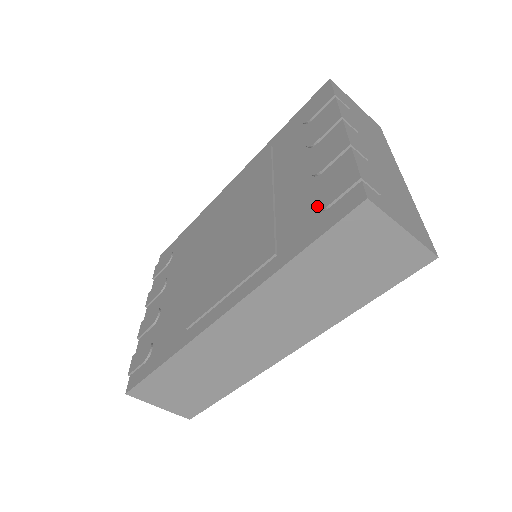
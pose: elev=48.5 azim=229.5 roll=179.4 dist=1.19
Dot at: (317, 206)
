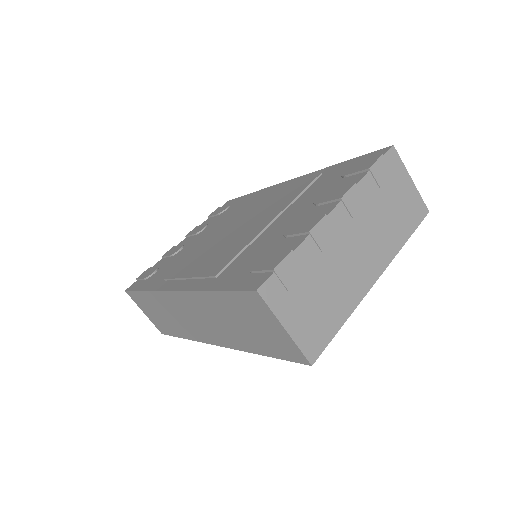
Dot at: (252, 264)
